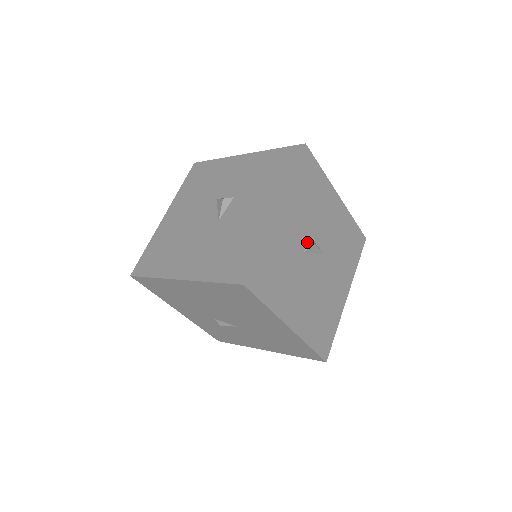
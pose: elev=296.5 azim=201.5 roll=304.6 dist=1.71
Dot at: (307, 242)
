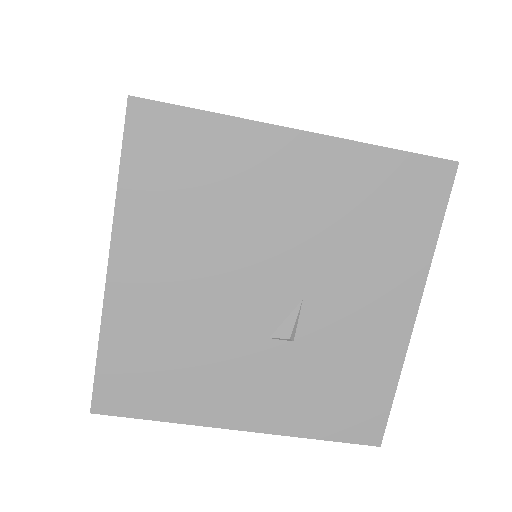
Dot at: occluded
